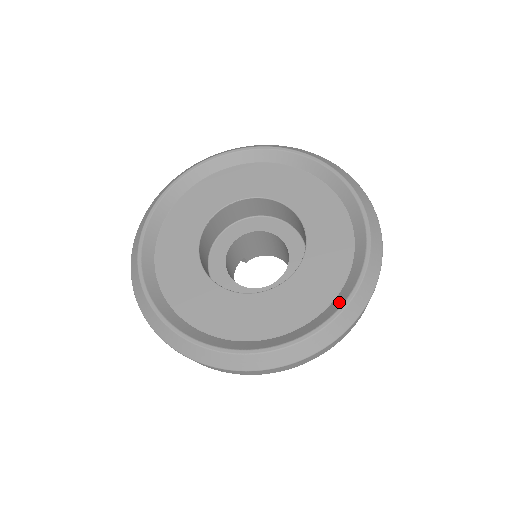
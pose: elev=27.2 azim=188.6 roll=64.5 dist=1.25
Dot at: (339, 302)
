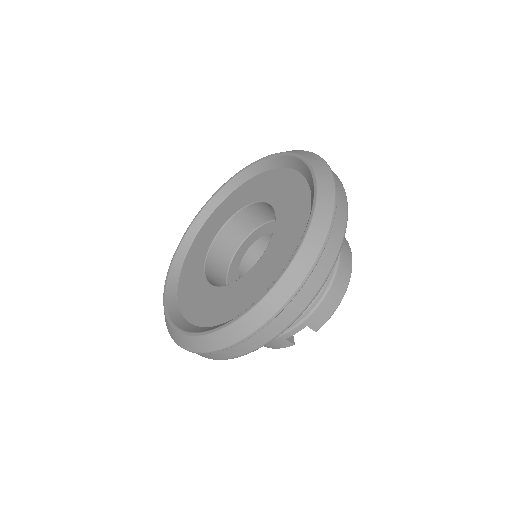
Dot at: (217, 326)
